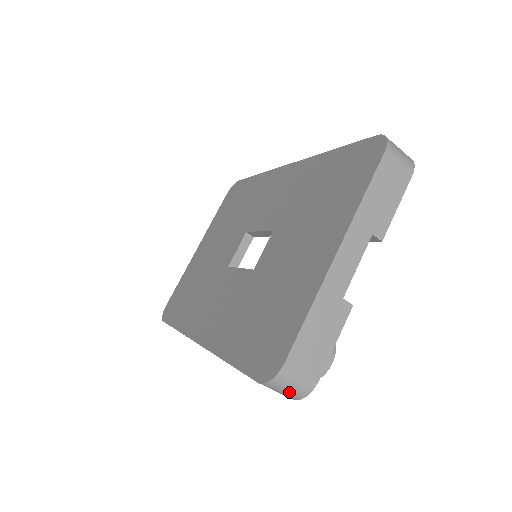
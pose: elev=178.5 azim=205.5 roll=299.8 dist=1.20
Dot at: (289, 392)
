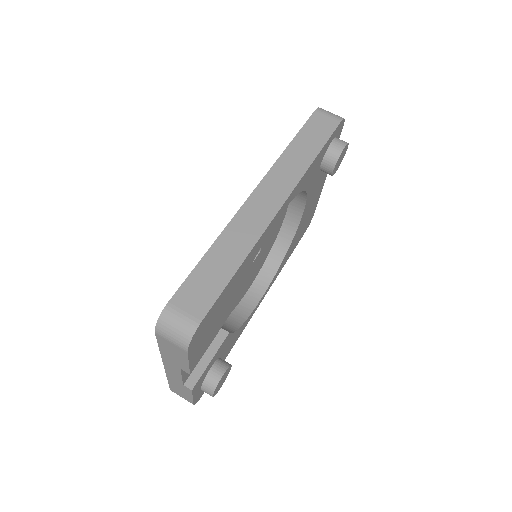
Dot at: occluded
